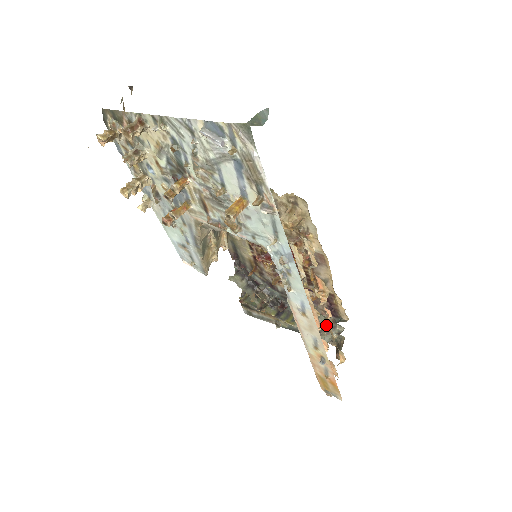
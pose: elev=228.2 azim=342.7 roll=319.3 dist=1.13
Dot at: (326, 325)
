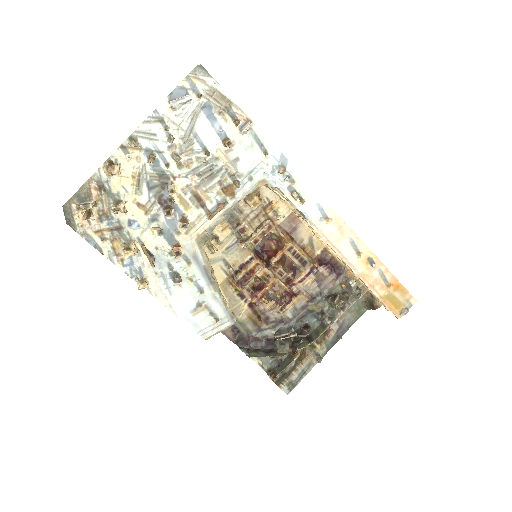
Dot at: (345, 274)
